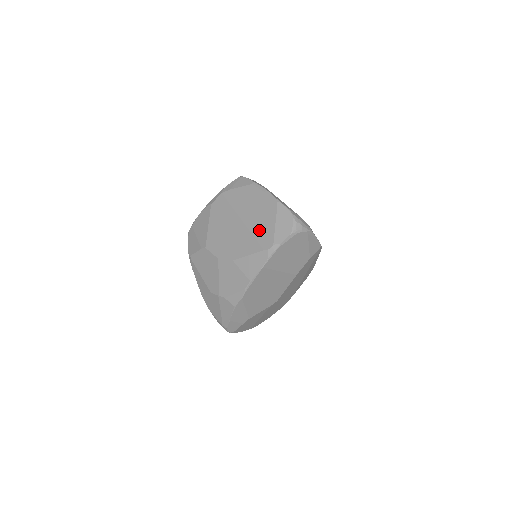
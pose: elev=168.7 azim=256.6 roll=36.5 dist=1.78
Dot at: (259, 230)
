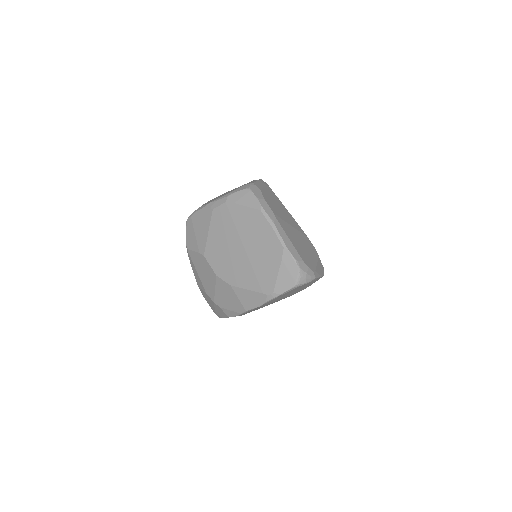
Dot at: (261, 269)
